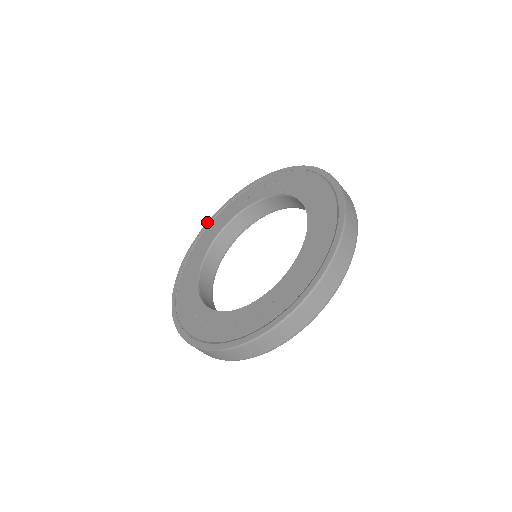
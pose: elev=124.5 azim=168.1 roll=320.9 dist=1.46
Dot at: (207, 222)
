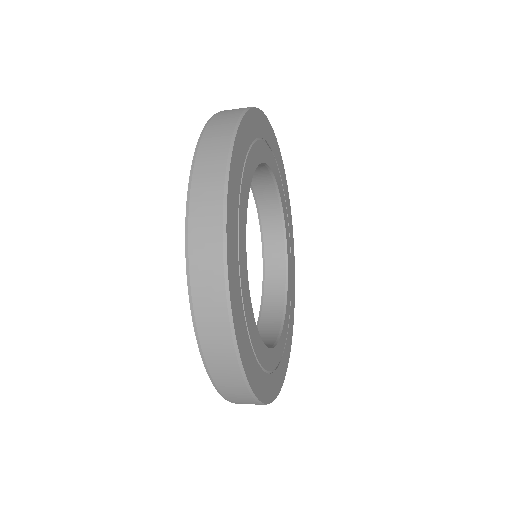
Dot at: occluded
